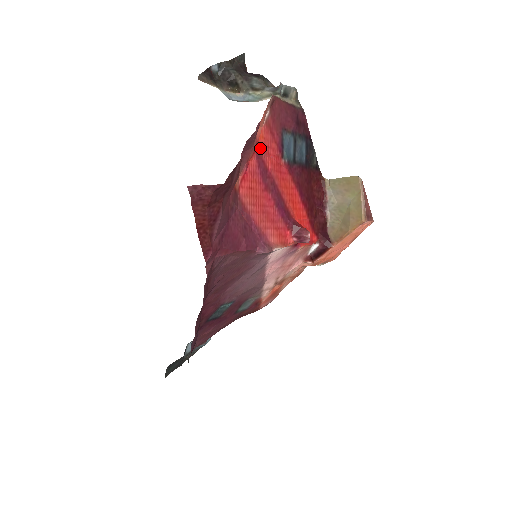
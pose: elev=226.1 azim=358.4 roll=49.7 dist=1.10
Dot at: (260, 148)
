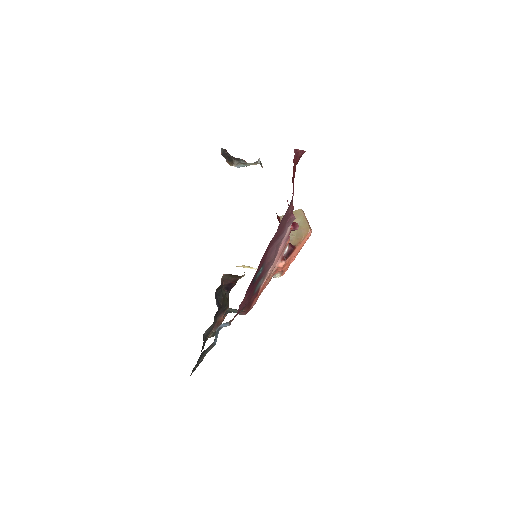
Dot at: occluded
